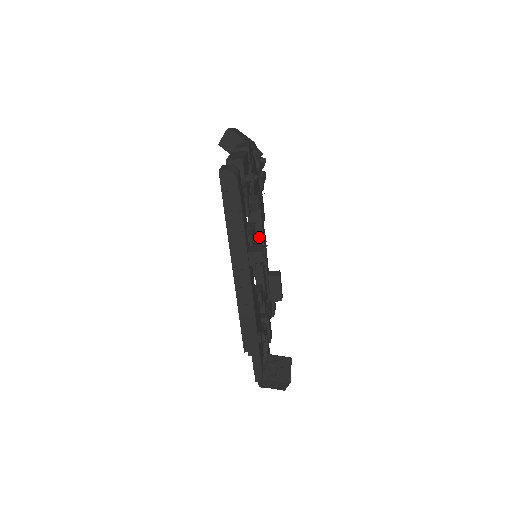
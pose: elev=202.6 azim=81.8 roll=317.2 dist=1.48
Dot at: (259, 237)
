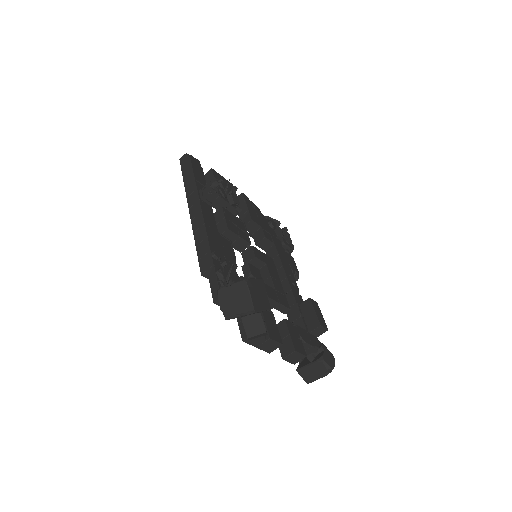
Dot at: (280, 270)
